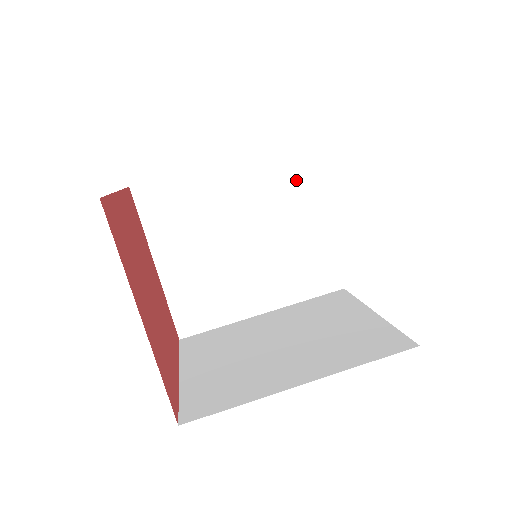
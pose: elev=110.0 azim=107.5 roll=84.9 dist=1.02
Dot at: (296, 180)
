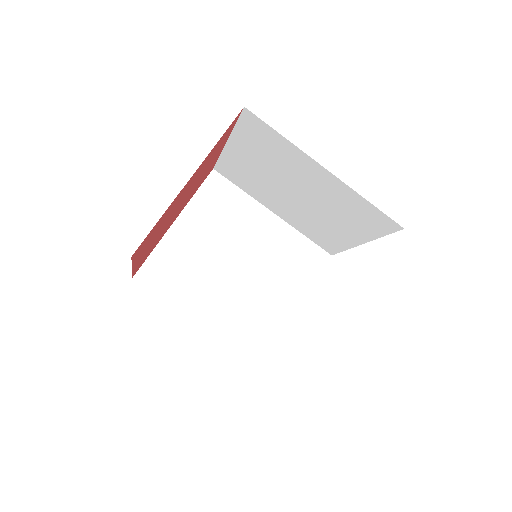
Dot at: (302, 268)
